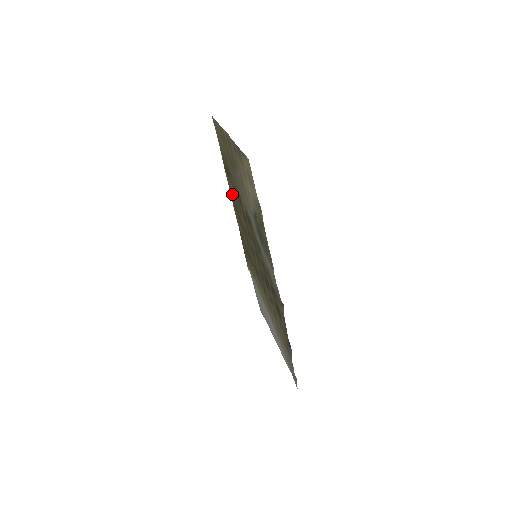
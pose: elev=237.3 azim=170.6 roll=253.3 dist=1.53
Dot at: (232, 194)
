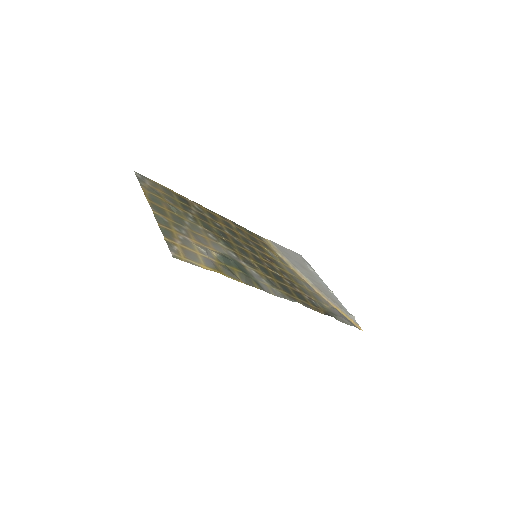
Dot at: (203, 210)
